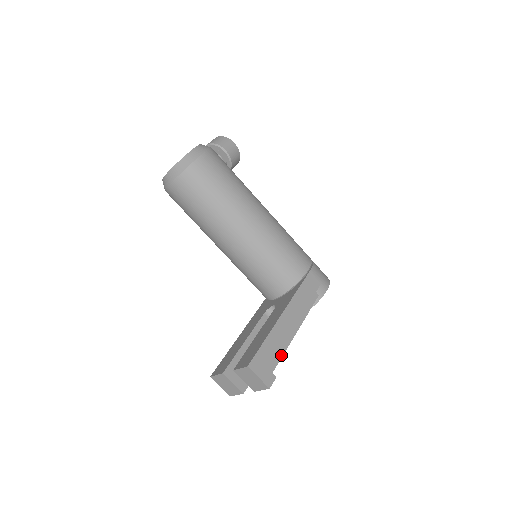
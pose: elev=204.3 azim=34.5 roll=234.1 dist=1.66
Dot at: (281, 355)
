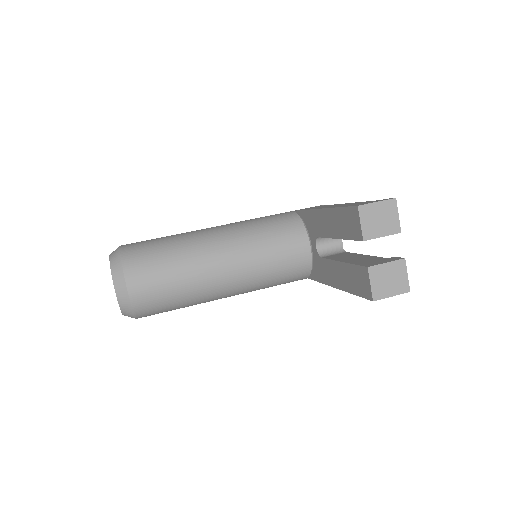
Dot at: occluded
